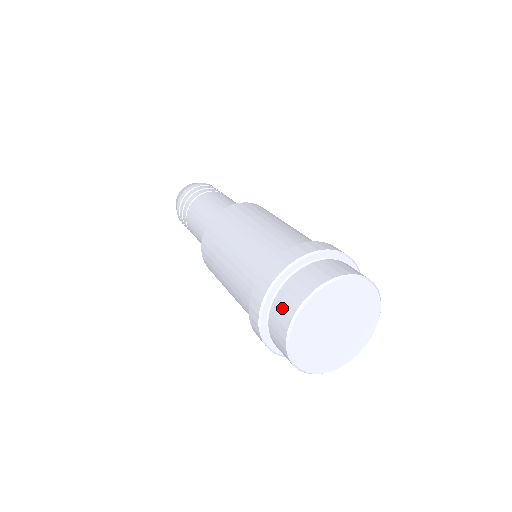
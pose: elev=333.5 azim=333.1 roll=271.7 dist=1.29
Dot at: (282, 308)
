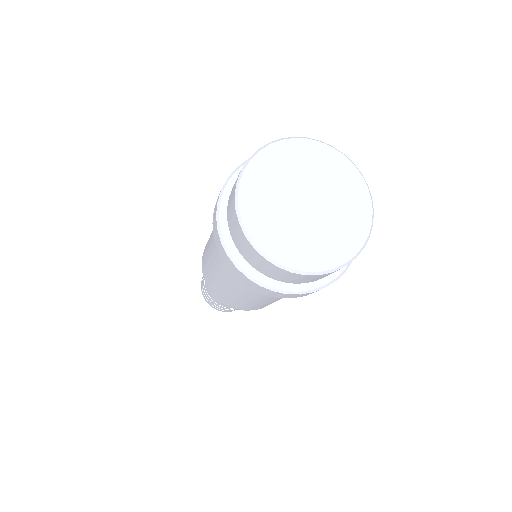
Dot at: occluded
